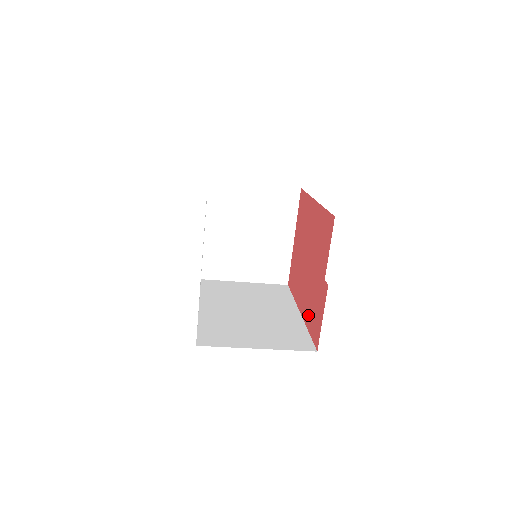
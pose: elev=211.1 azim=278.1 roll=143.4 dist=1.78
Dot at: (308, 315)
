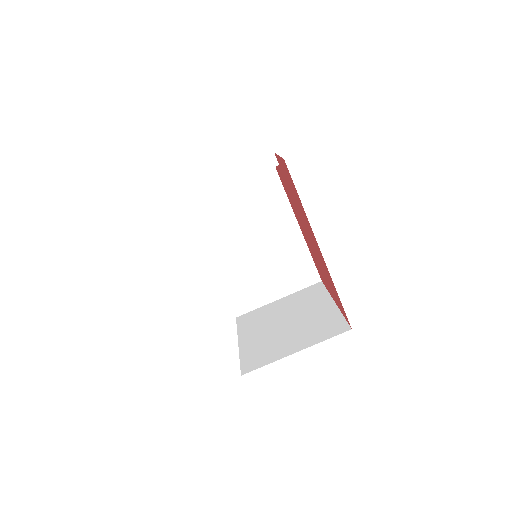
Dot at: (302, 210)
